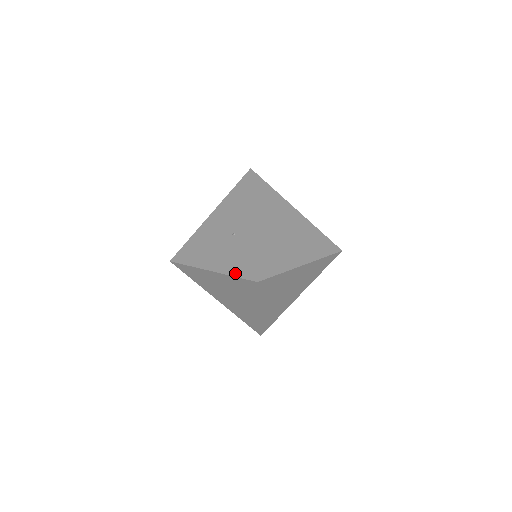
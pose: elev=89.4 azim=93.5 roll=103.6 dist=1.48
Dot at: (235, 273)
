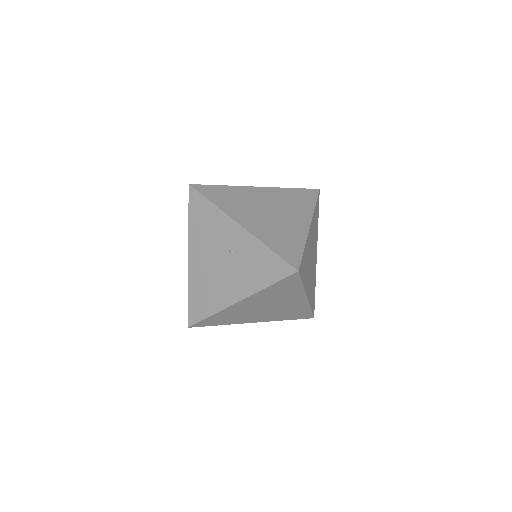
Dot at: (267, 282)
